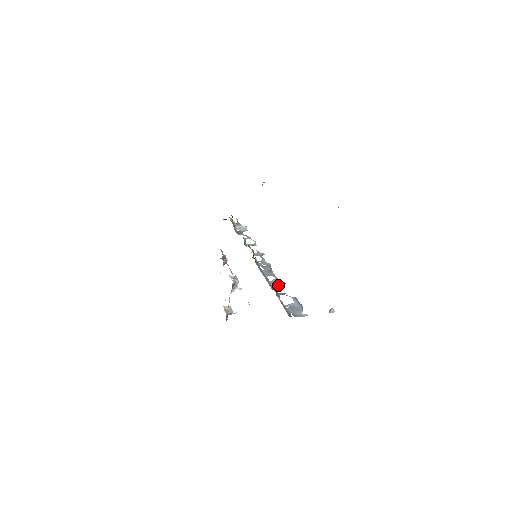
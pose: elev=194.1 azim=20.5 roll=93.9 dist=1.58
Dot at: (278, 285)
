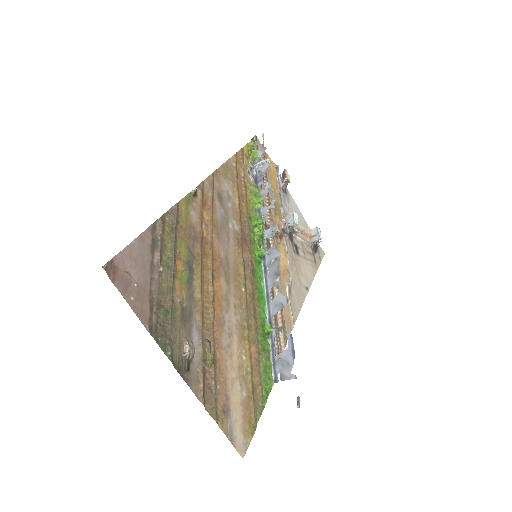
Dot at: (278, 309)
